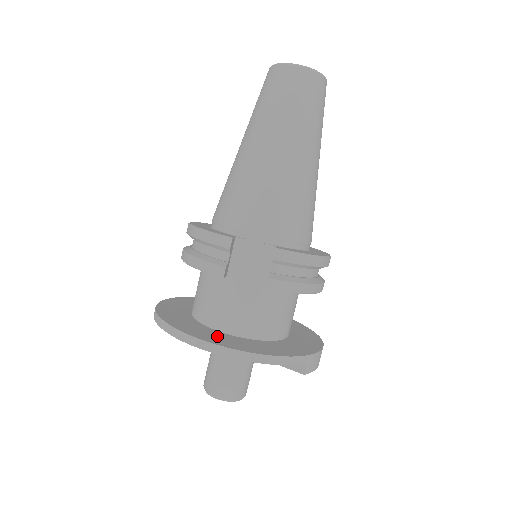
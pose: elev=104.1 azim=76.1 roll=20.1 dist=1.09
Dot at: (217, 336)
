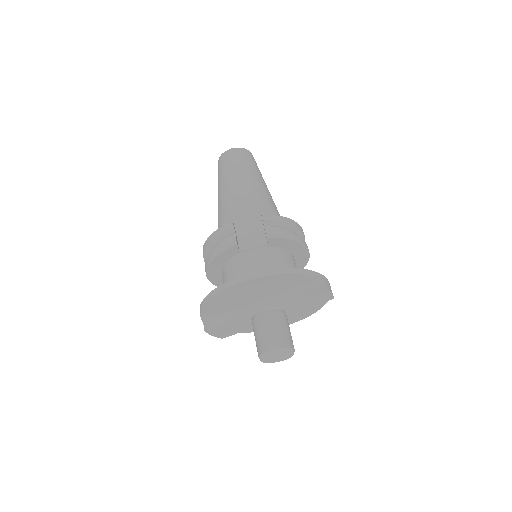
Dot at: occluded
